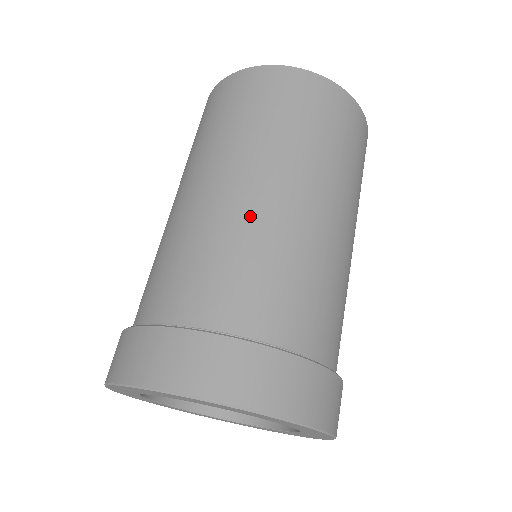
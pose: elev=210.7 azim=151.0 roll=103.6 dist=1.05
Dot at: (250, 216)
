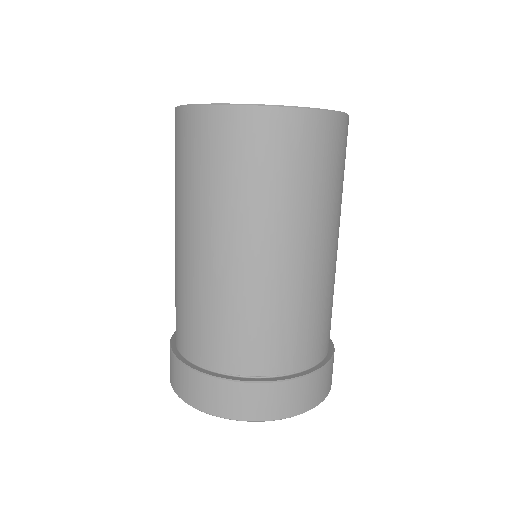
Dot at: (182, 271)
